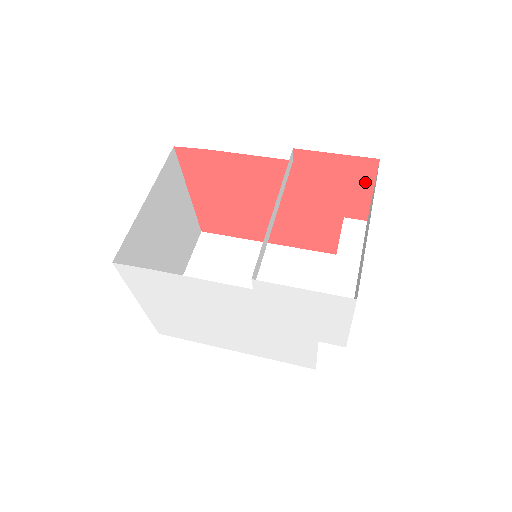
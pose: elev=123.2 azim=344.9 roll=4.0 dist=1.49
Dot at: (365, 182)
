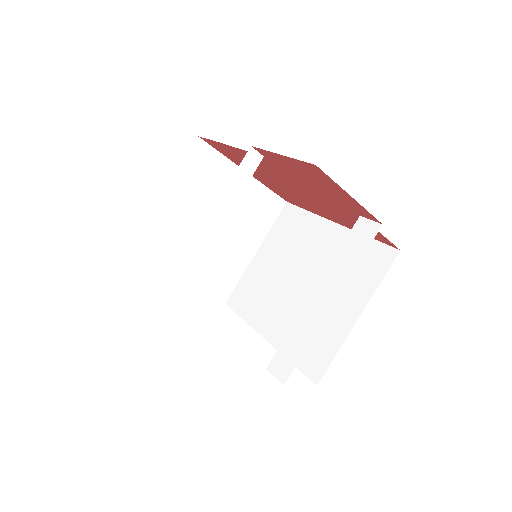
Dot at: (334, 185)
